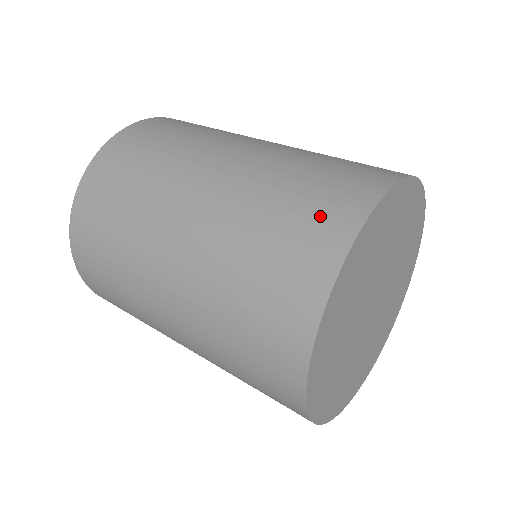
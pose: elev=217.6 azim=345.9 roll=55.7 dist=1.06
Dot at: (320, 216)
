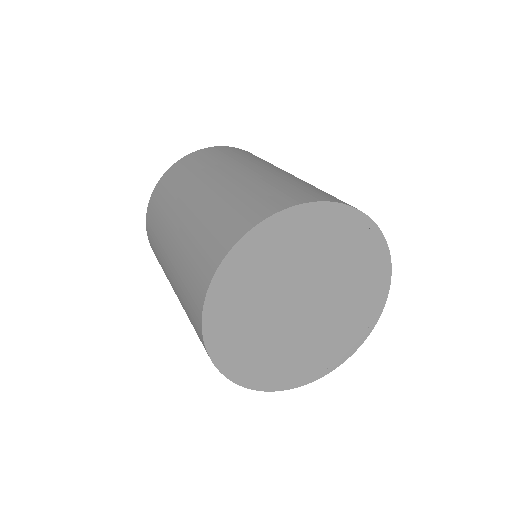
Dot at: (193, 295)
